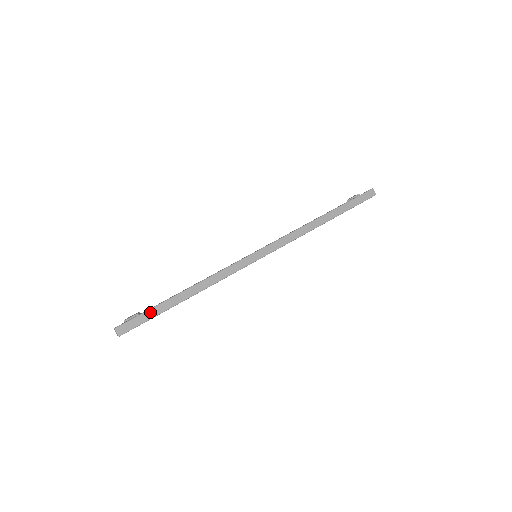
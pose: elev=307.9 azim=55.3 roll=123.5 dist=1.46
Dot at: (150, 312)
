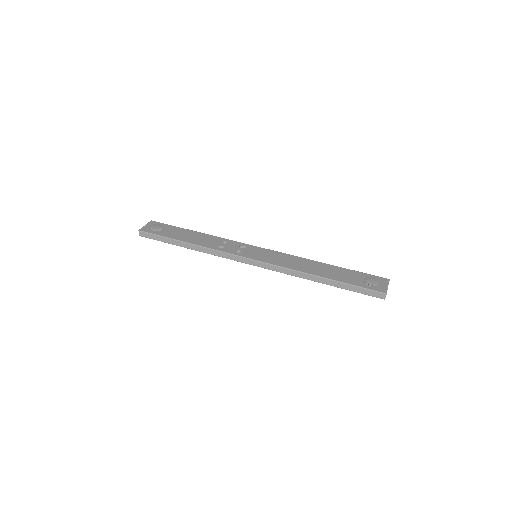
Dot at: (161, 238)
